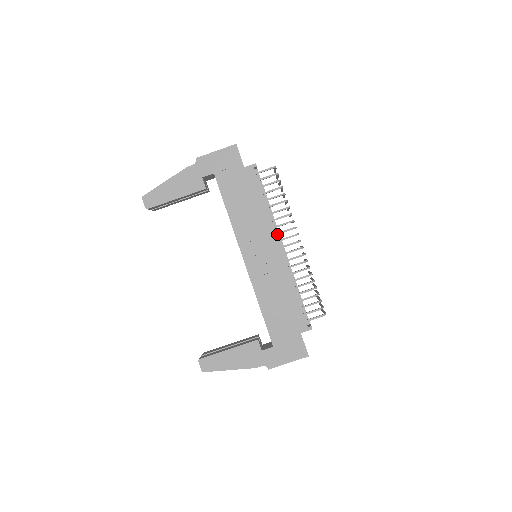
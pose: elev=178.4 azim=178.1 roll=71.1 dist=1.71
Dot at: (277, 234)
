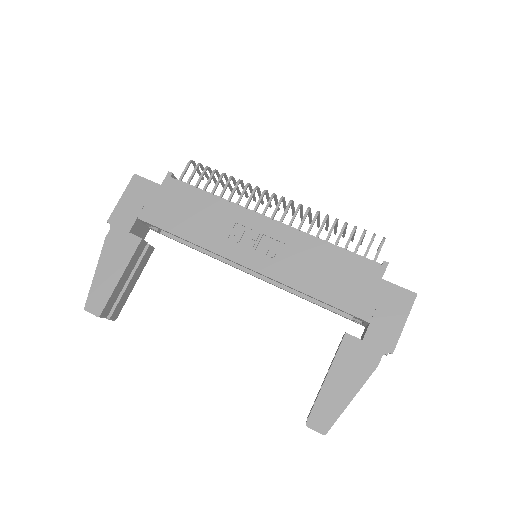
Dot at: occluded
